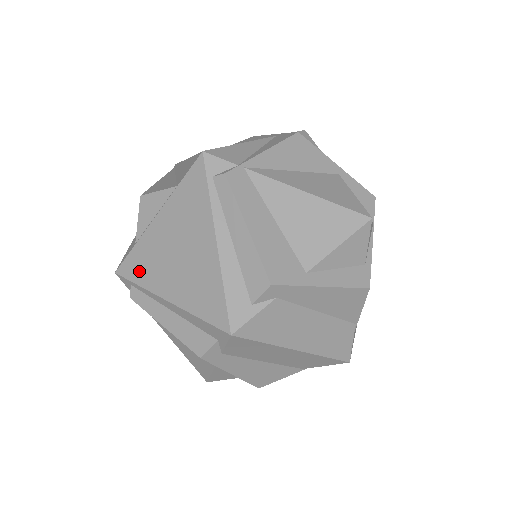
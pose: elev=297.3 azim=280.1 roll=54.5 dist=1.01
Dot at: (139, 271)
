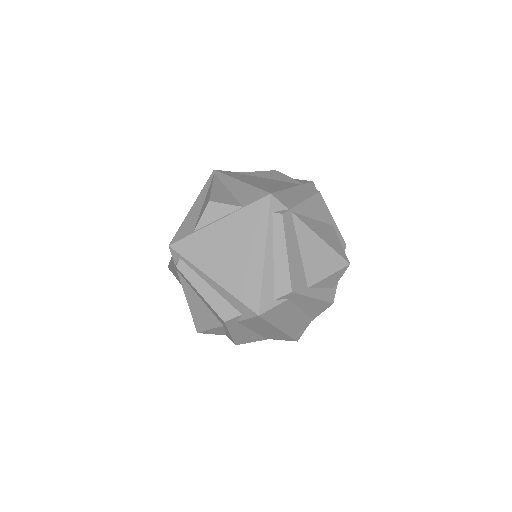
Dot at: (193, 252)
